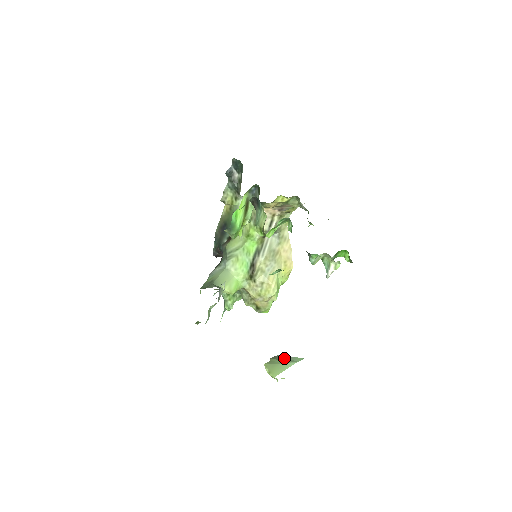
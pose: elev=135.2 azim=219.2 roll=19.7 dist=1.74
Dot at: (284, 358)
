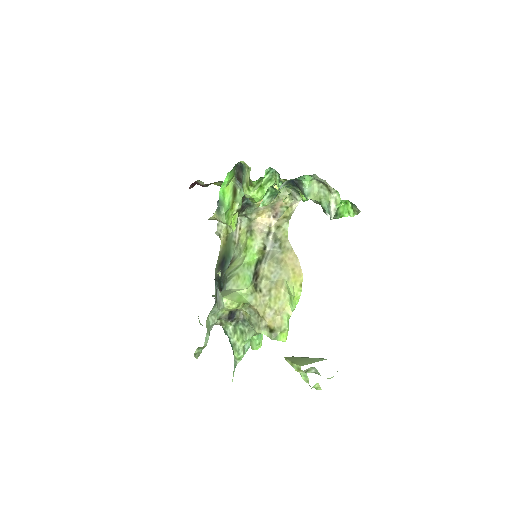
Dot at: occluded
